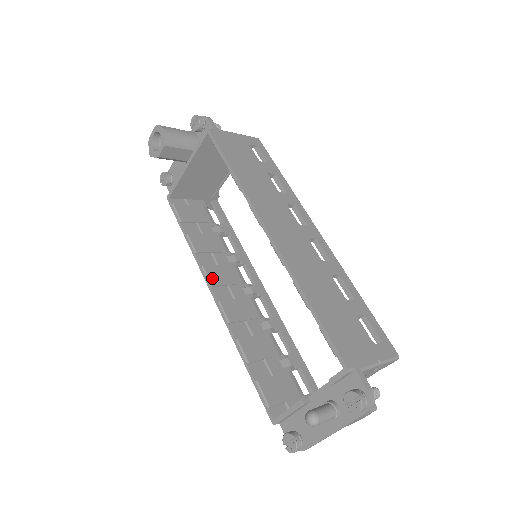
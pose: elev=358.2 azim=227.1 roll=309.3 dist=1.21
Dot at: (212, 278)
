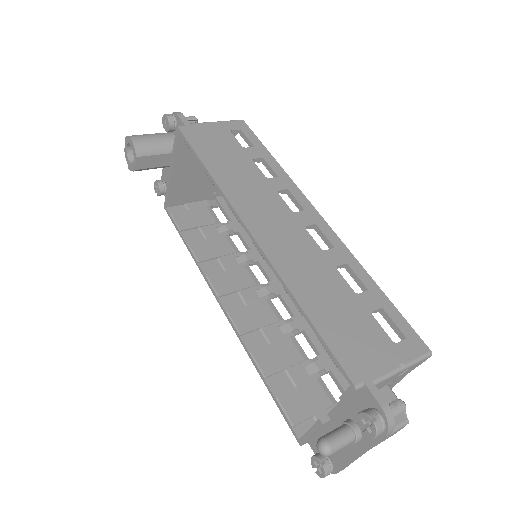
Dot at: (218, 287)
